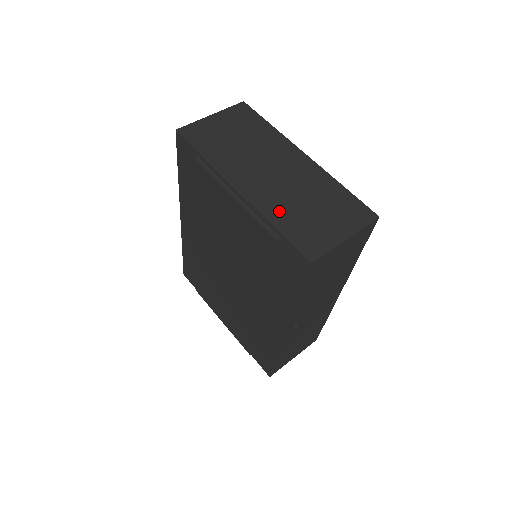
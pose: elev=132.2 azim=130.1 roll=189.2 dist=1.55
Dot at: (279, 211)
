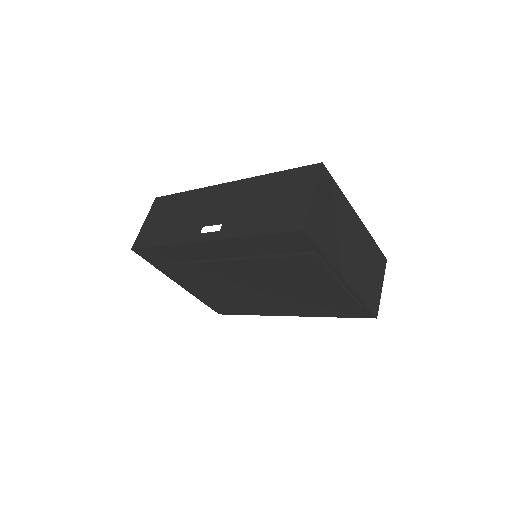
Dot at: (362, 286)
